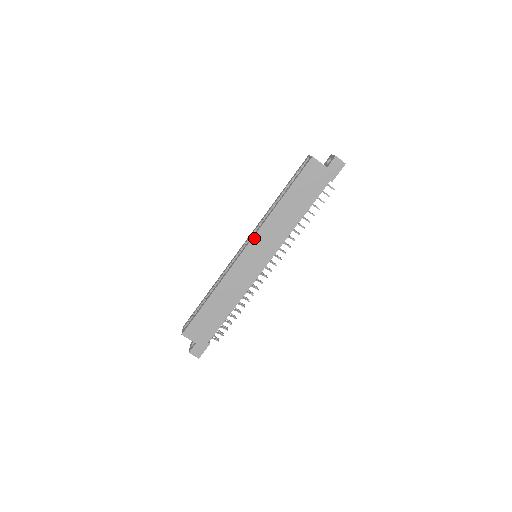
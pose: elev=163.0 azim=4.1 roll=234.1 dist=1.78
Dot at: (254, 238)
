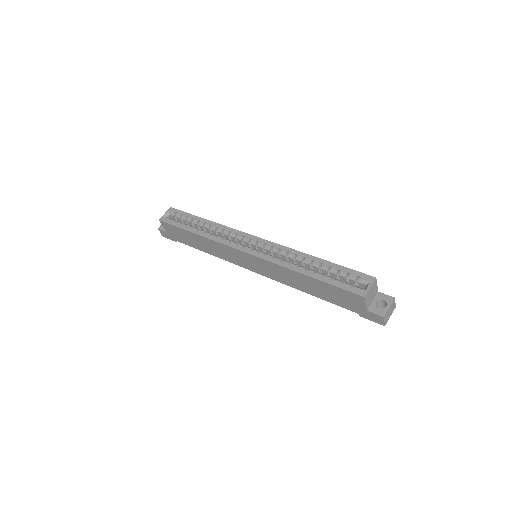
Dot at: (260, 258)
